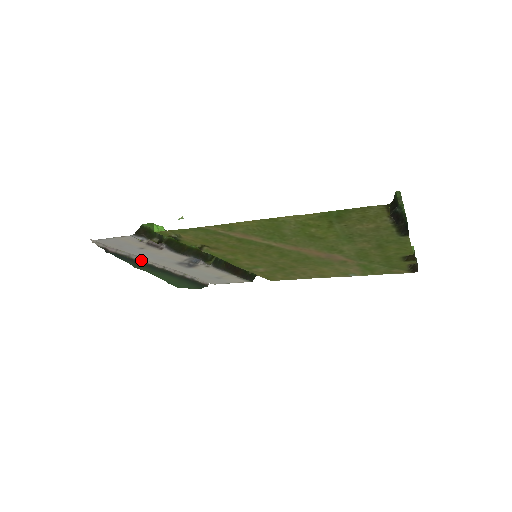
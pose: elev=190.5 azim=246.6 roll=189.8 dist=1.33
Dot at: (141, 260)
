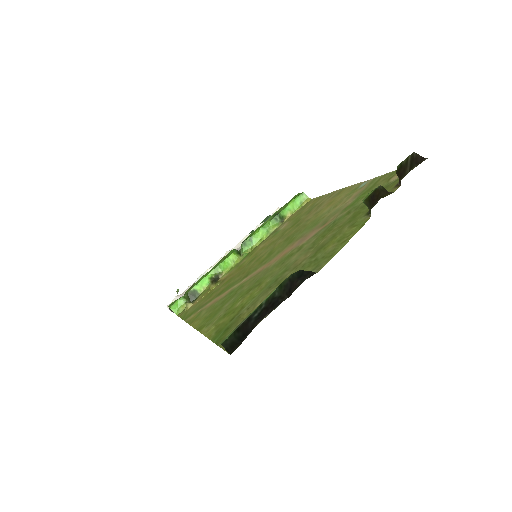
Dot at: occluded
